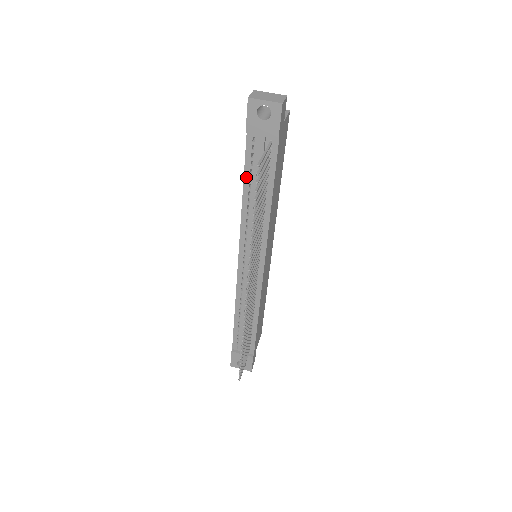
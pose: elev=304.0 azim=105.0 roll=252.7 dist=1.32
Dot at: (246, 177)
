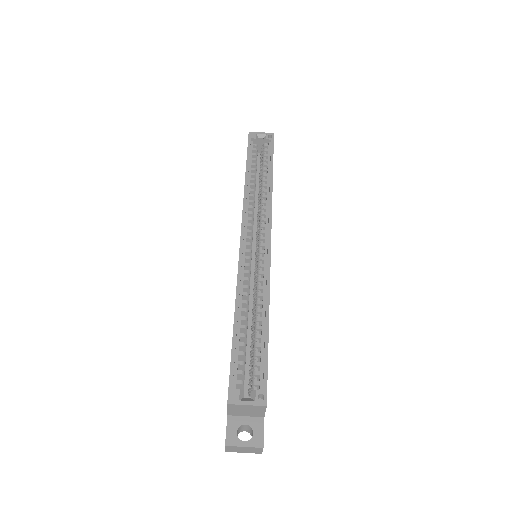
Dot at: occluded
